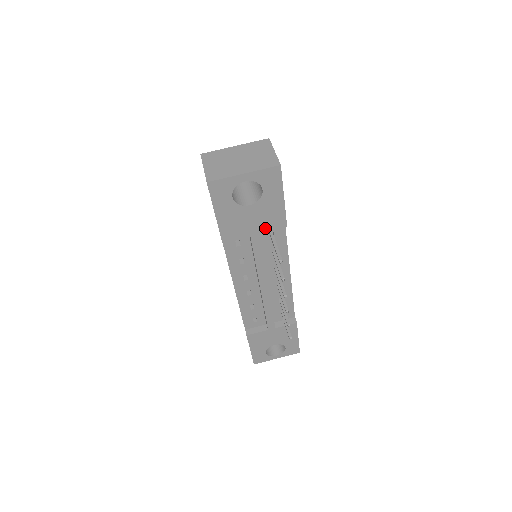
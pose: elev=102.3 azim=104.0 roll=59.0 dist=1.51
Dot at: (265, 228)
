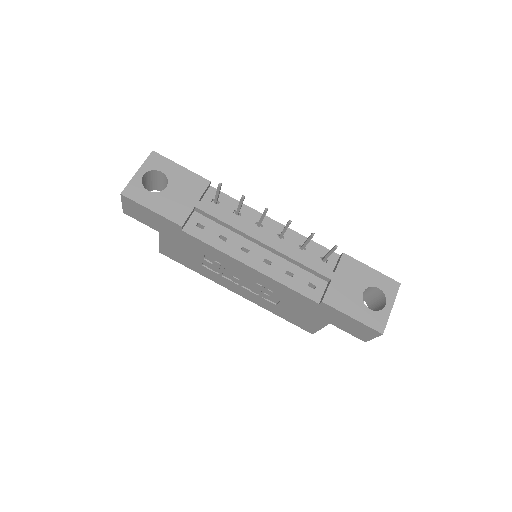
Dot at: (198, 194)
